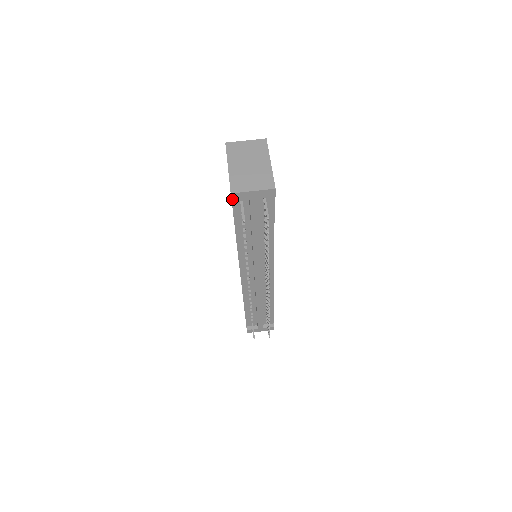
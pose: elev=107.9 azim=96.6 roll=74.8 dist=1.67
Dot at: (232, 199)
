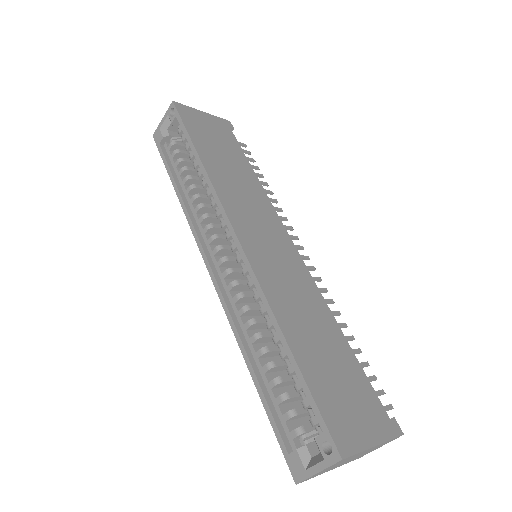
Dot at: occluded
